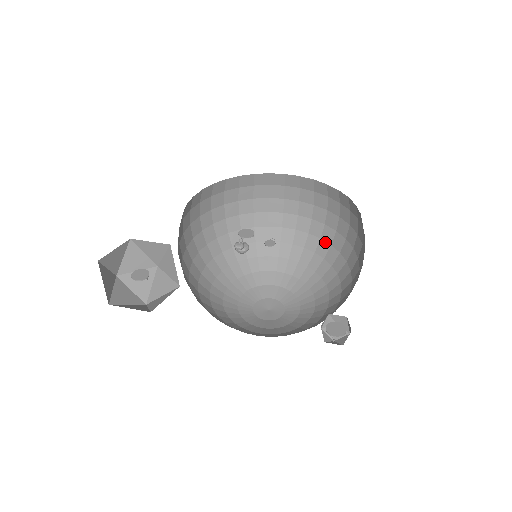
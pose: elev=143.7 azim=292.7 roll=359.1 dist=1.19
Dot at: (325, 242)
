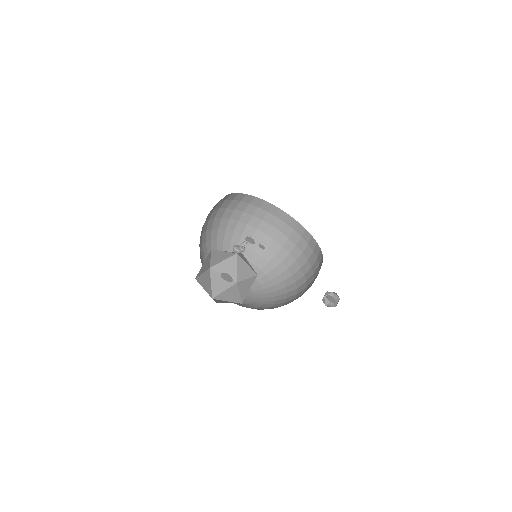
Dot at: (255, 240)
